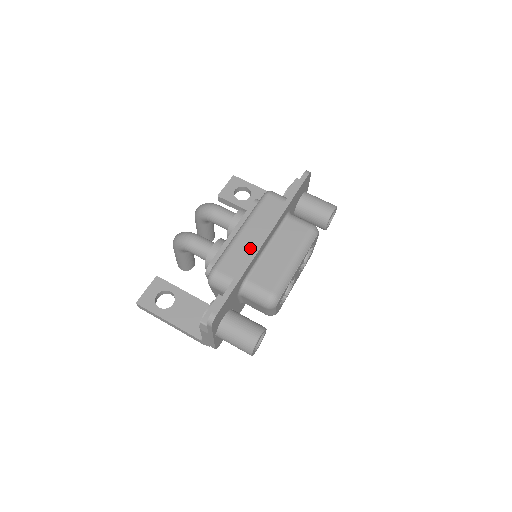
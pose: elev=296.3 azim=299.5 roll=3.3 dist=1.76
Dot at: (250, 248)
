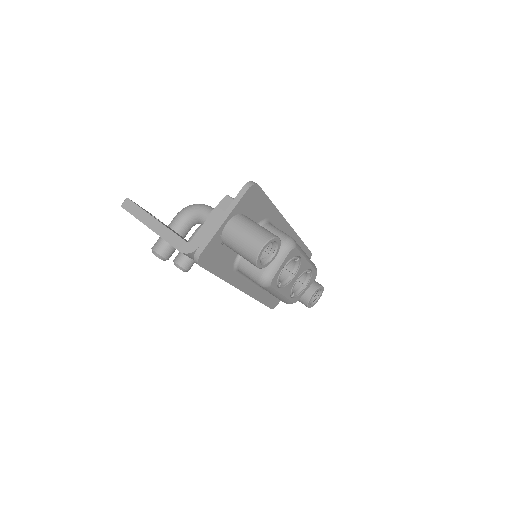
Dot at: occluded
